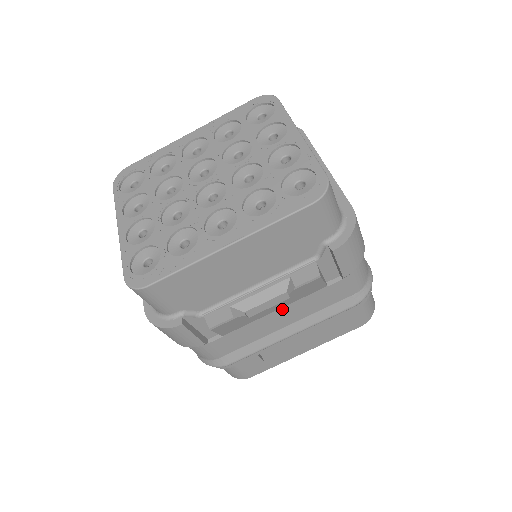
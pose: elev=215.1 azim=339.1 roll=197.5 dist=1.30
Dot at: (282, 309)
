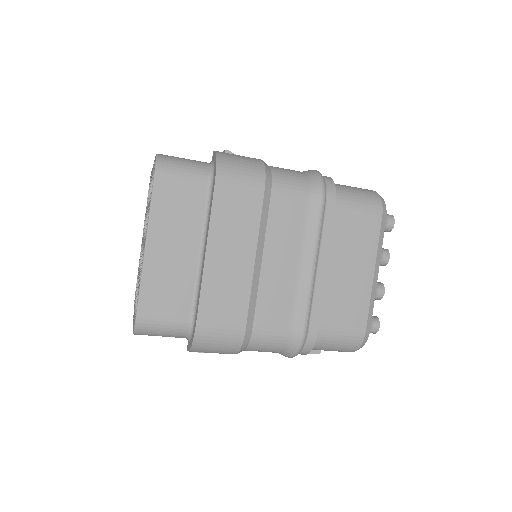
Dot at: occluded
